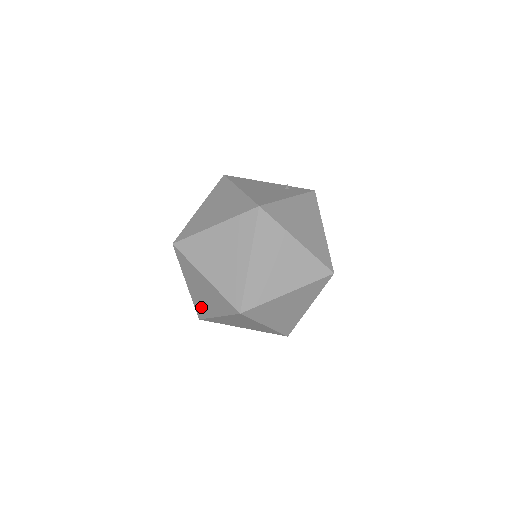
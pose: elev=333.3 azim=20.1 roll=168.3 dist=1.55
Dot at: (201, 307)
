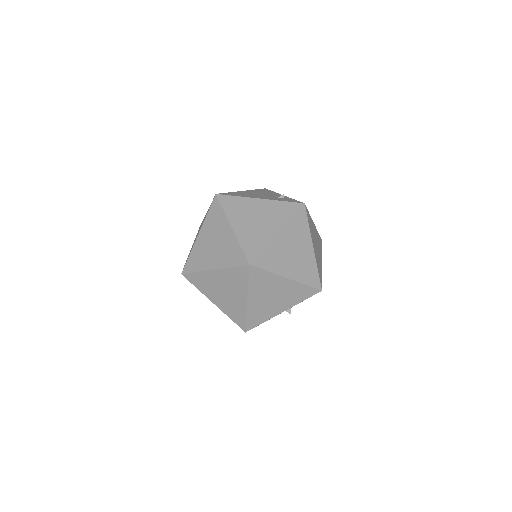
Dot at: occluded
